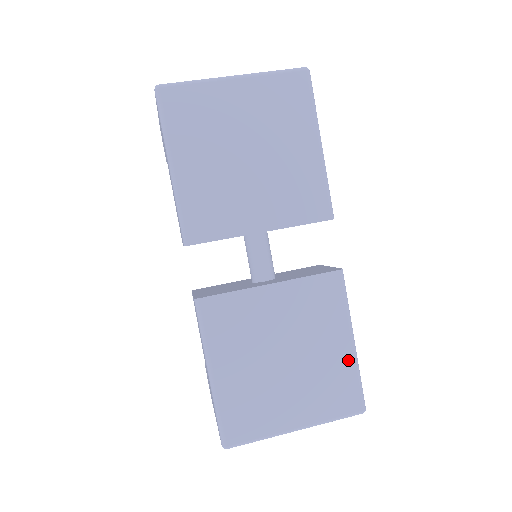
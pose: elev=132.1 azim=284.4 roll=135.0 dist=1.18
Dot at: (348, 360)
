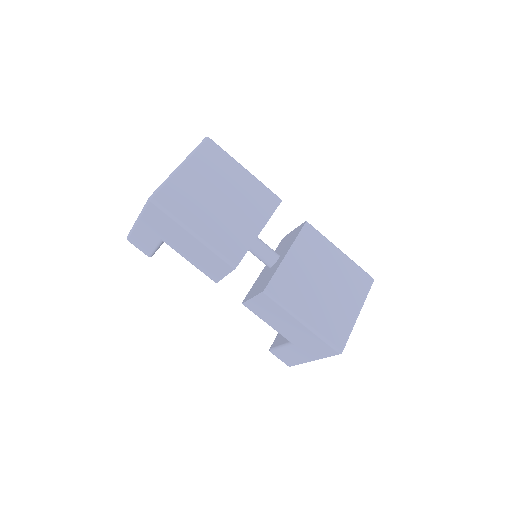
Dot at: (347, 261)
